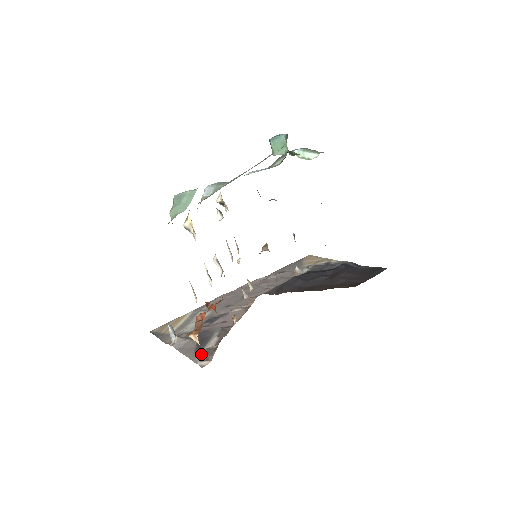
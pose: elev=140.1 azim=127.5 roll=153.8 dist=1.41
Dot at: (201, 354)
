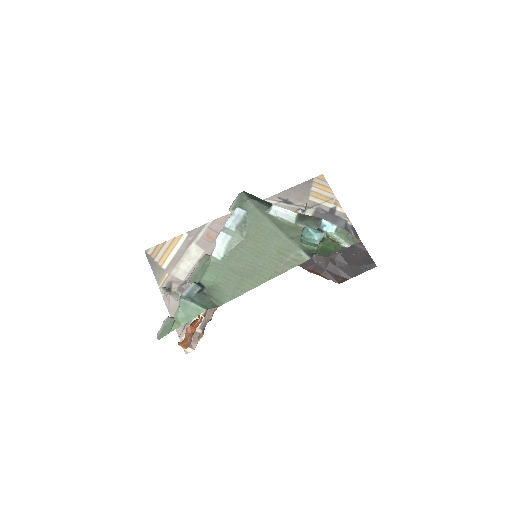
Dot at: occluded
